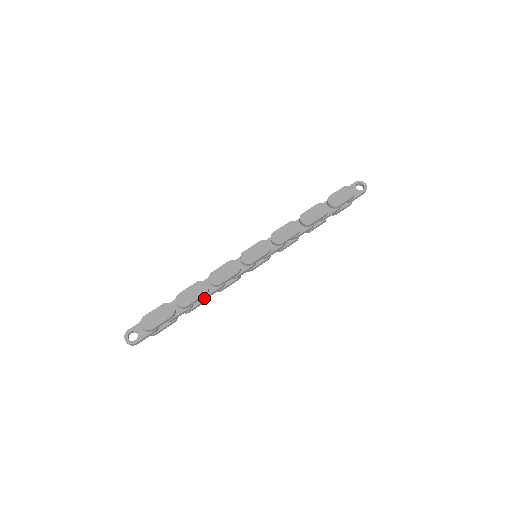
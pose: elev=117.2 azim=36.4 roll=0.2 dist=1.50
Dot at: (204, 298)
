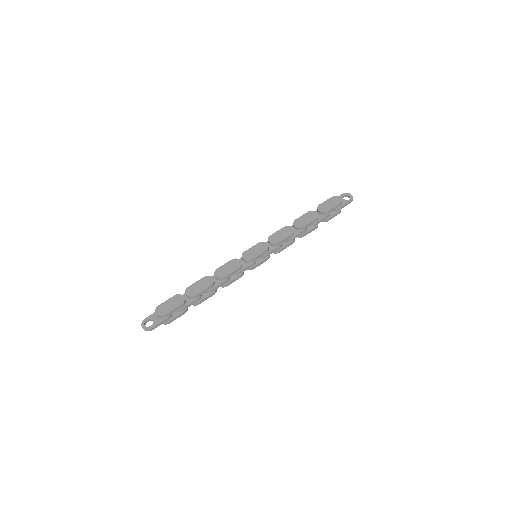
Dot at: (211, 291)
